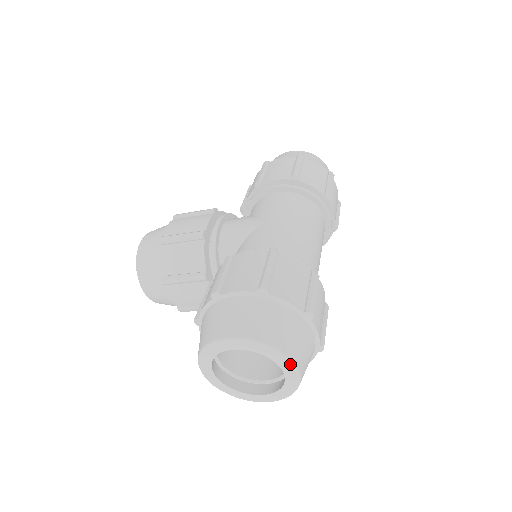
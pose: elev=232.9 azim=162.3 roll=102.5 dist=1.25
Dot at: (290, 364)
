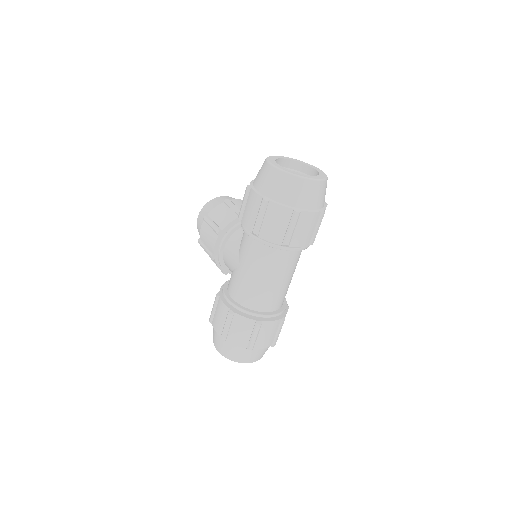
Dot at: occluded
